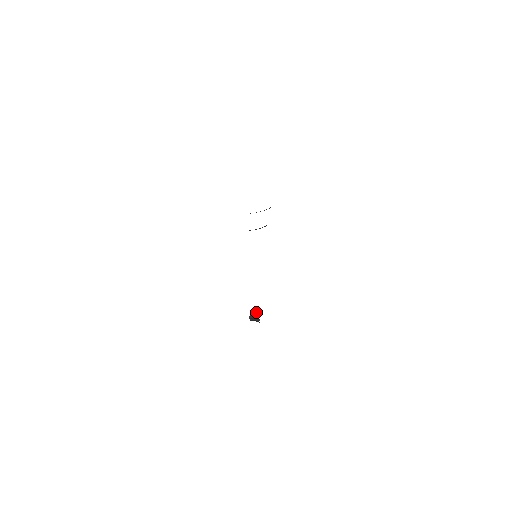
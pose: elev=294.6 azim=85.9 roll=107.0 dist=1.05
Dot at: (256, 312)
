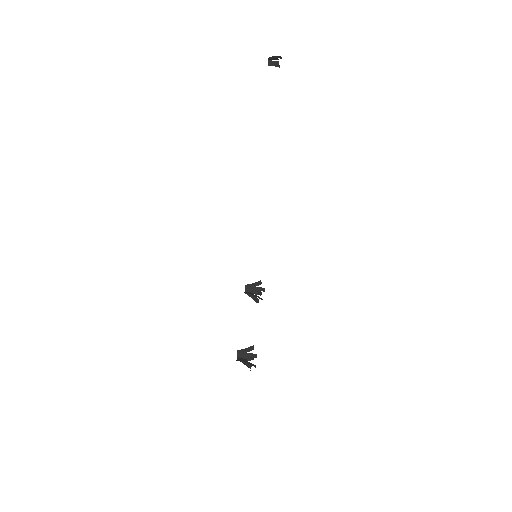
Dot at: (277, 56)
